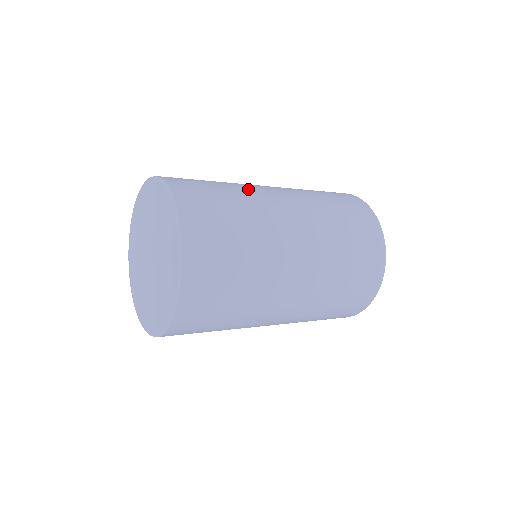
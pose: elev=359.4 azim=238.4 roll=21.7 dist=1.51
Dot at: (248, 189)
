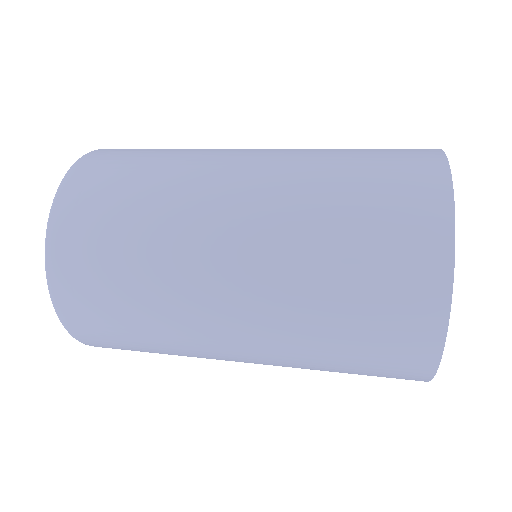
Dot at: (205, 150)
